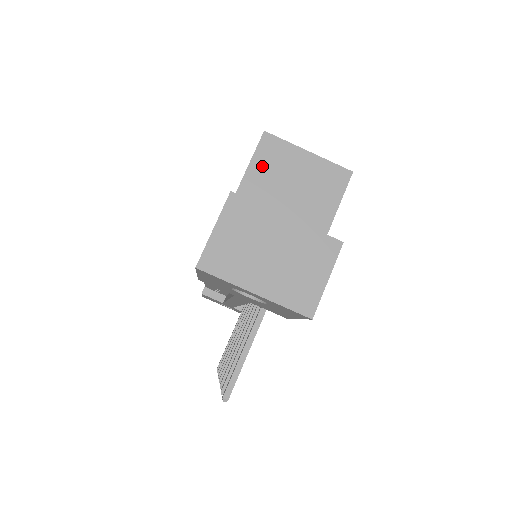
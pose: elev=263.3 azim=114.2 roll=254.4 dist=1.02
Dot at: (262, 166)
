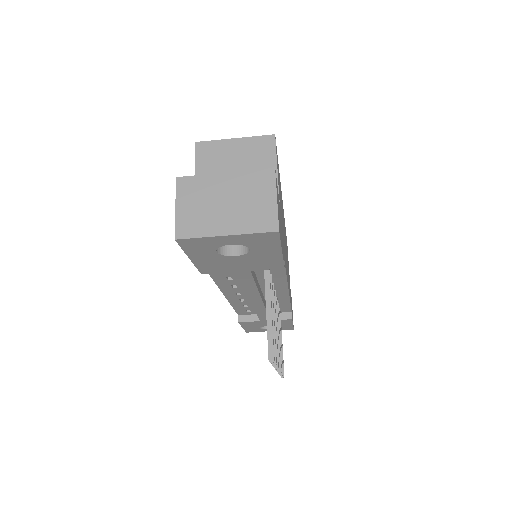
Dot at: (205, 166)
